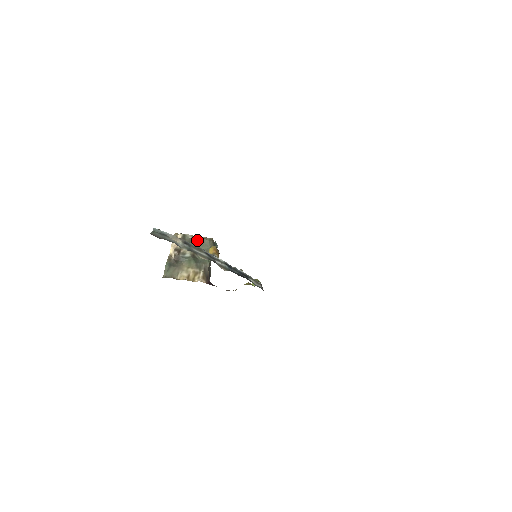
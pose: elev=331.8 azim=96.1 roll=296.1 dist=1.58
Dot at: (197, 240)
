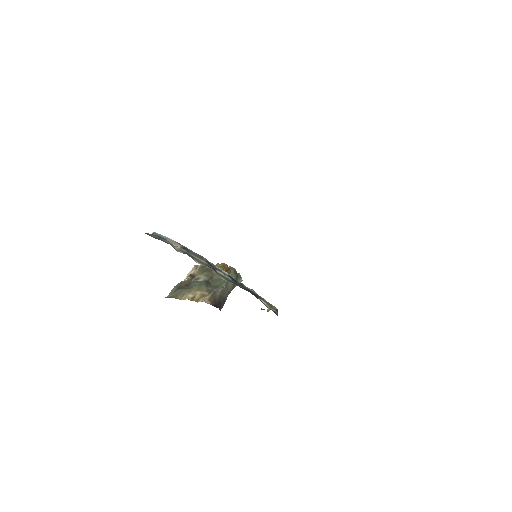
Dot at: occluded
